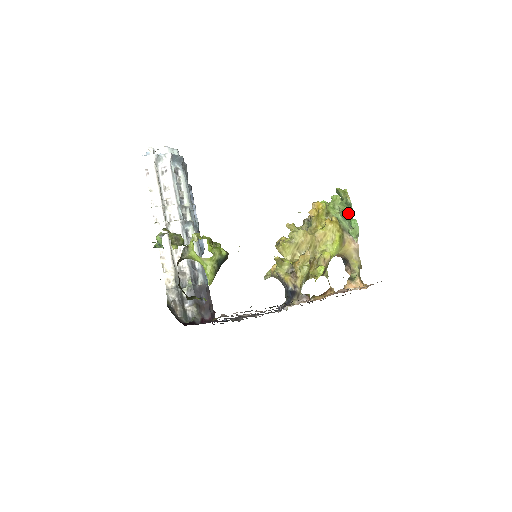
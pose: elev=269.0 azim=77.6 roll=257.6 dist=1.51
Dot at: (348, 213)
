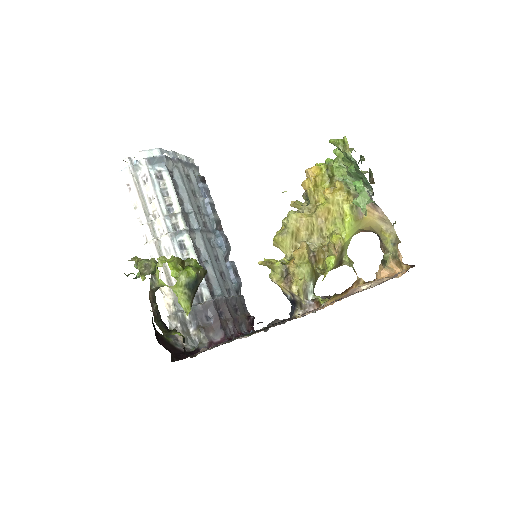
Dot at: (355, 171)
